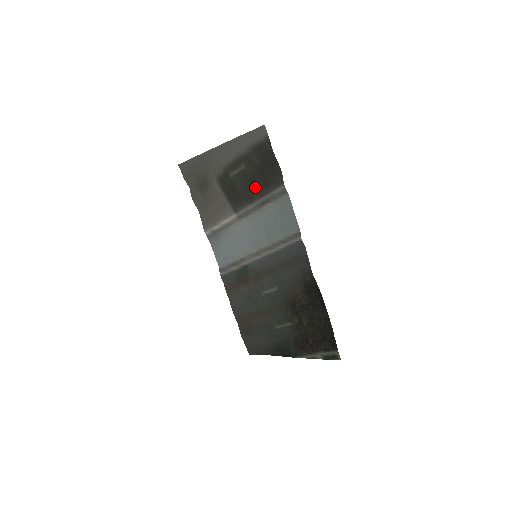
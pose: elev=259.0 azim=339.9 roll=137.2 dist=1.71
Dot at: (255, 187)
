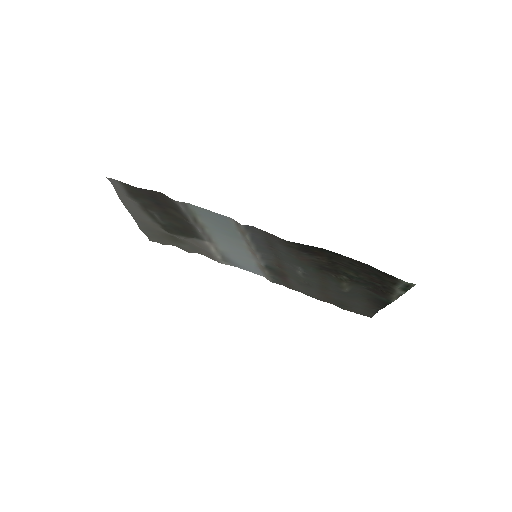
Dot at: (177, 217)
